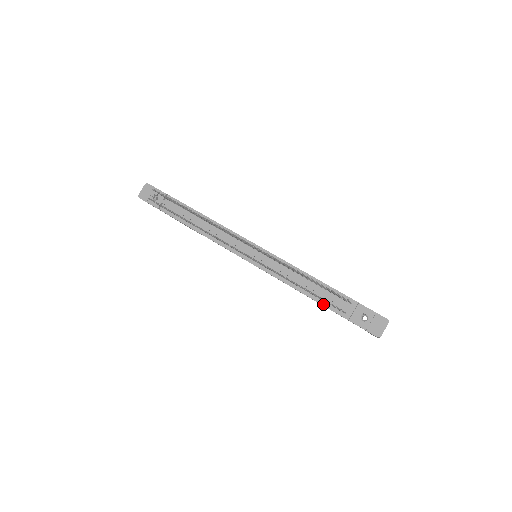
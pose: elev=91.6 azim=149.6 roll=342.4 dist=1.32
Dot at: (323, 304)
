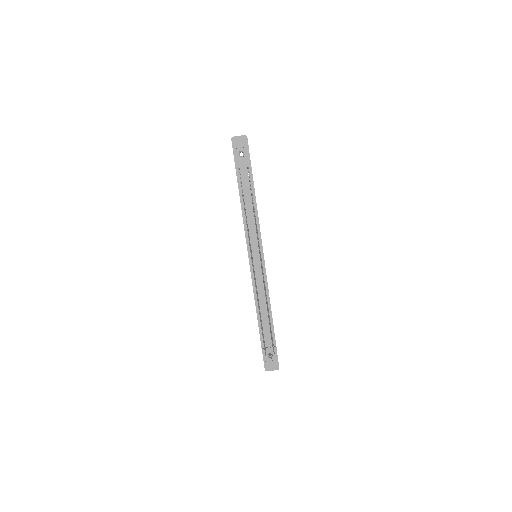
Dot at: (260, 329)
